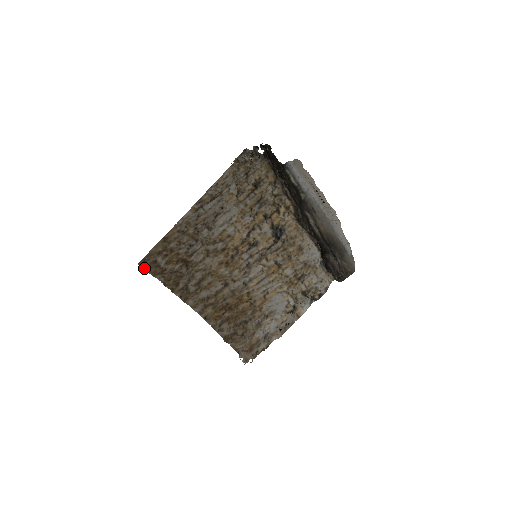
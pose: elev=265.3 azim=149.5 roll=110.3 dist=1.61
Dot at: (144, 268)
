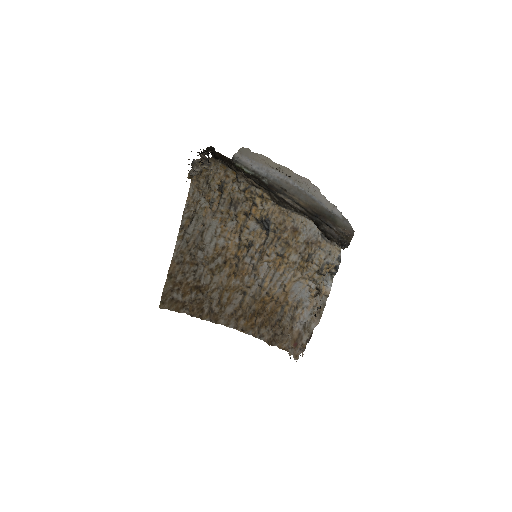
Dot at: occluded
